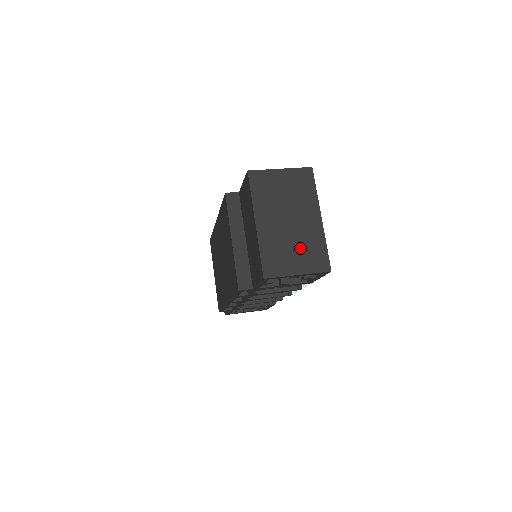
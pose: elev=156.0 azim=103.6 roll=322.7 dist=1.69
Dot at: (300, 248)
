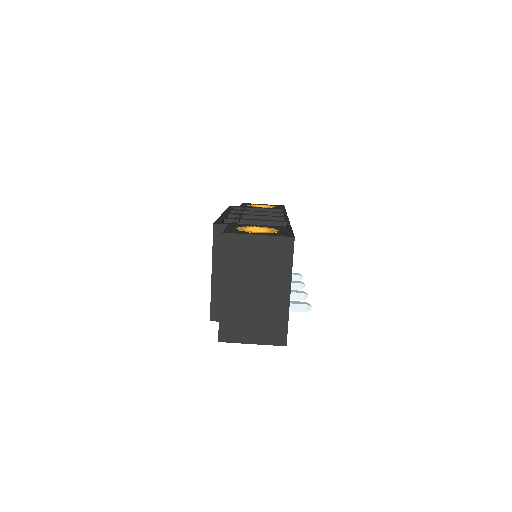
Dot at: (260, 320)
